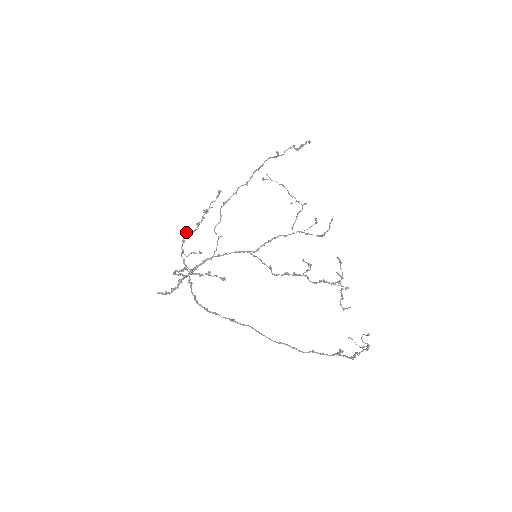
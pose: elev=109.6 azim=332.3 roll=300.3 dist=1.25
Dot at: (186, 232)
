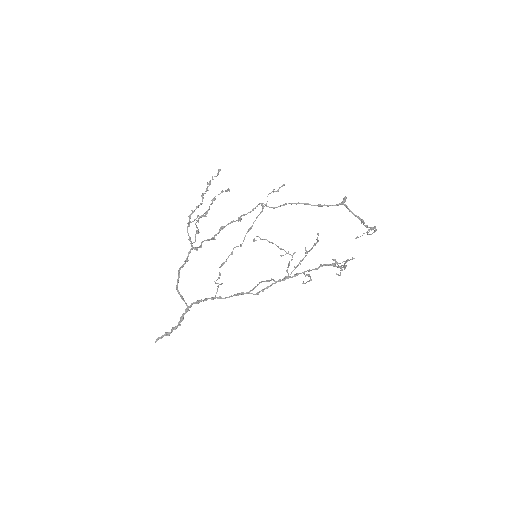
Dot at: (192, 210)
